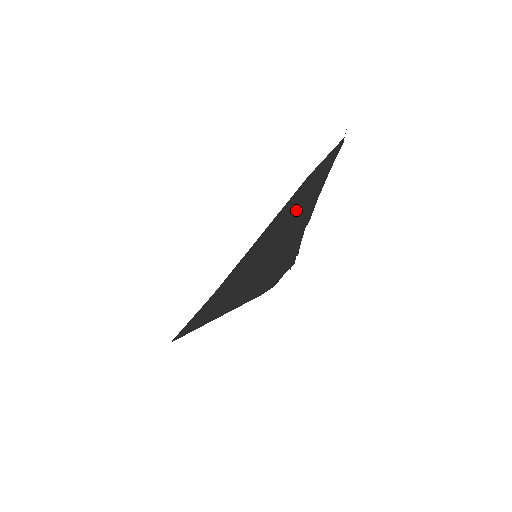
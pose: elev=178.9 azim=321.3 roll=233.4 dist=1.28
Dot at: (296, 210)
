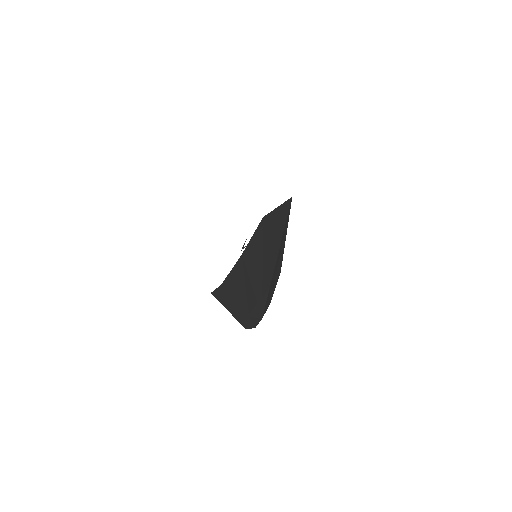
Dot at: occluded
